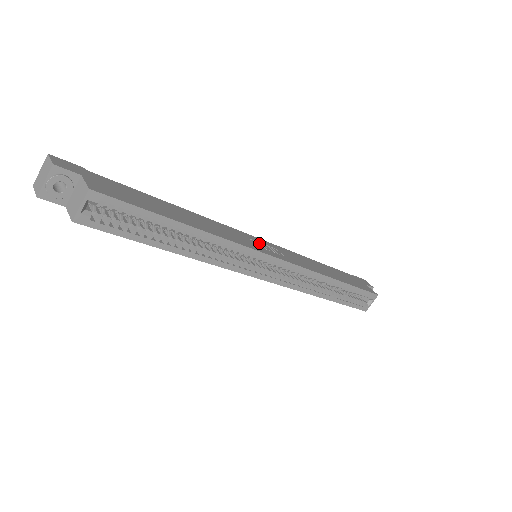
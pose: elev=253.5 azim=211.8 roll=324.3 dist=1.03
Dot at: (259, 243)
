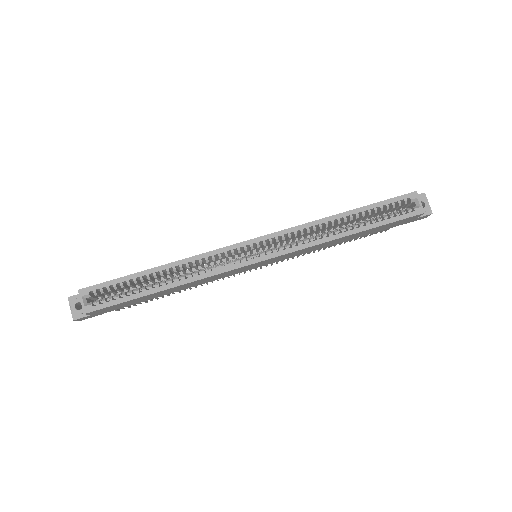
Dot at: occluded
